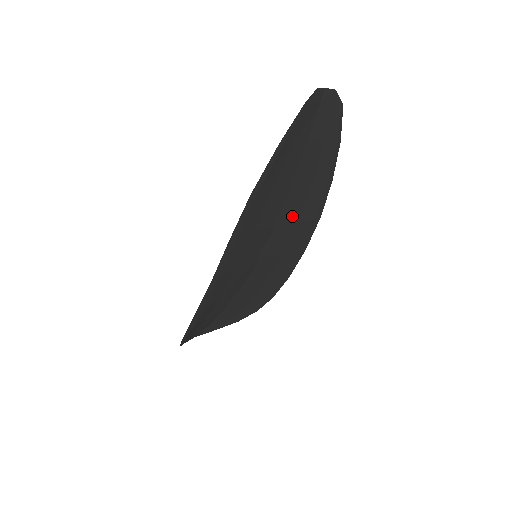
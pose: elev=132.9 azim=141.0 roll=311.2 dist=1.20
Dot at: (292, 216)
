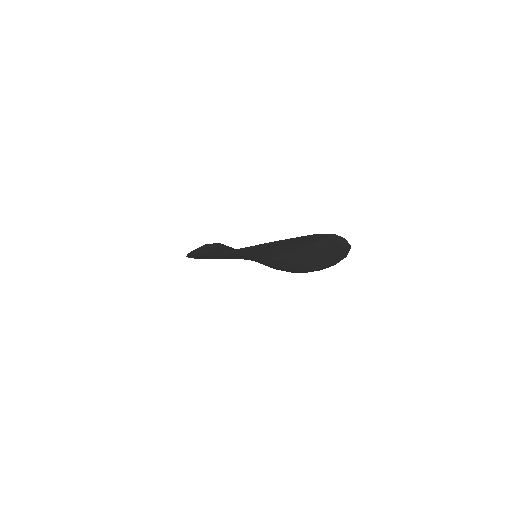
Dot at: (289, 260)
